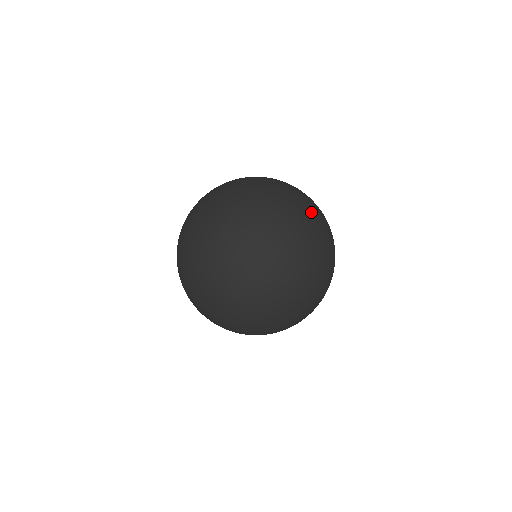
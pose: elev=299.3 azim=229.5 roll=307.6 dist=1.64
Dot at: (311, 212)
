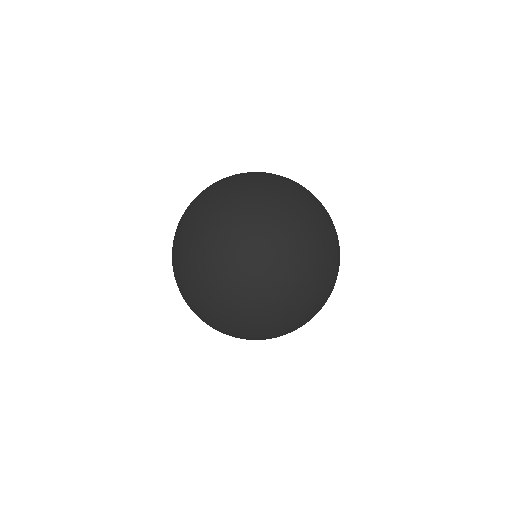
Dot at: (302, 204)
